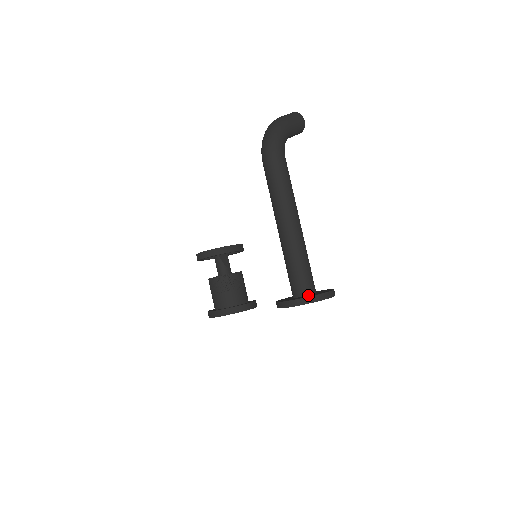
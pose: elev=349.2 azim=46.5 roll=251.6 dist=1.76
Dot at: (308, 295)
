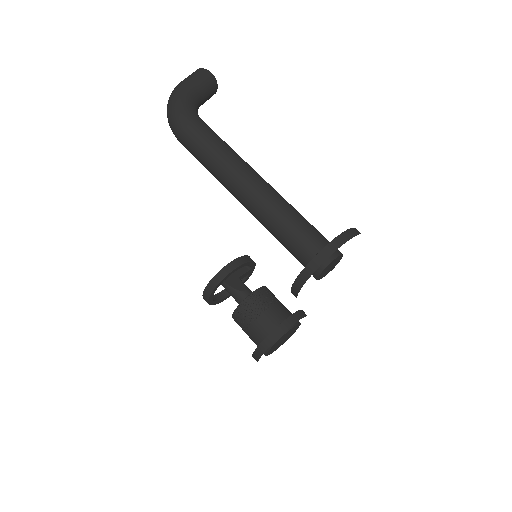
Dot at: occluded
